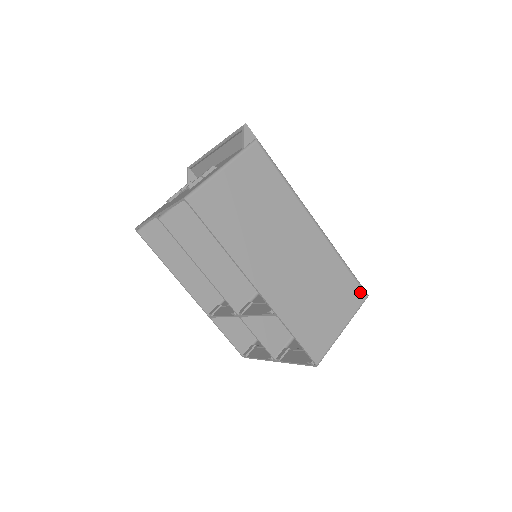
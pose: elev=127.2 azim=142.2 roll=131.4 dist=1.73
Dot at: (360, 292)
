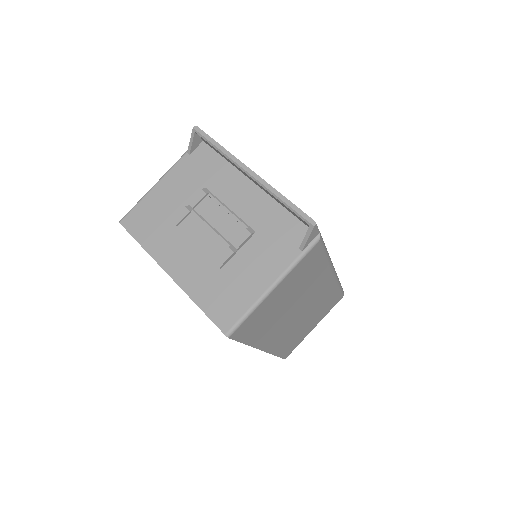
Dot at: (340, 298)
